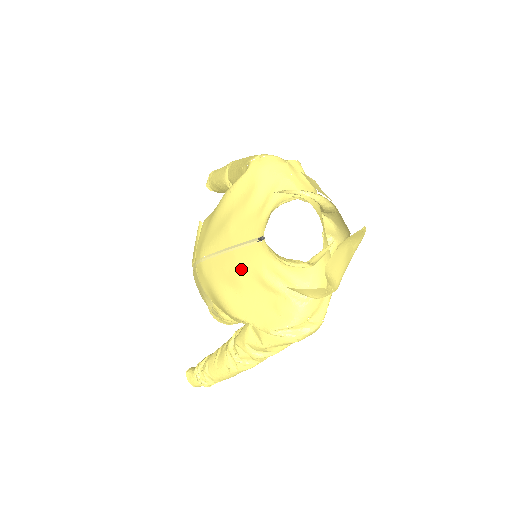
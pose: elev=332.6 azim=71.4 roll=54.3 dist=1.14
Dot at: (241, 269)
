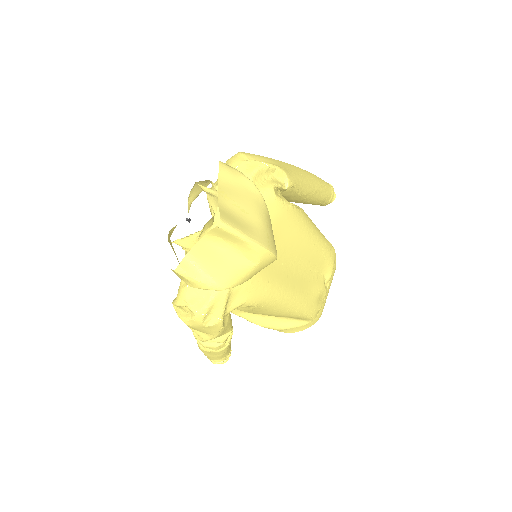
Dot at: occluded
